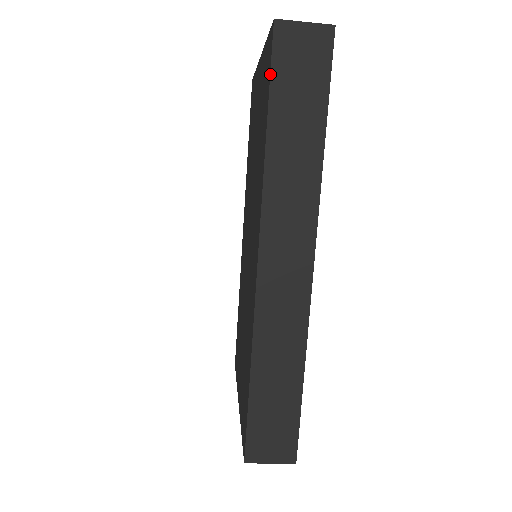
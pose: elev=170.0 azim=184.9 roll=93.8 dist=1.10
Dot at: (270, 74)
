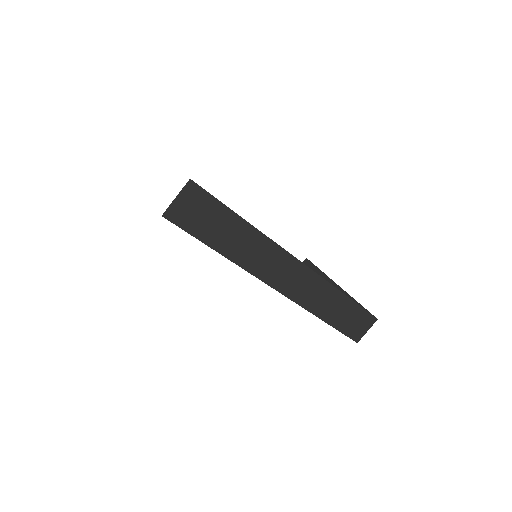
Dot at: (191, 235)
